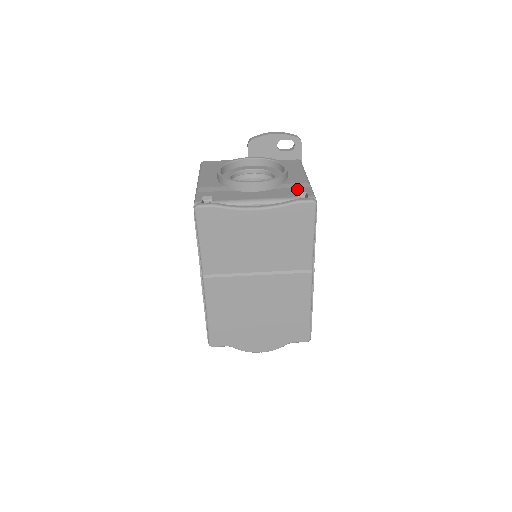
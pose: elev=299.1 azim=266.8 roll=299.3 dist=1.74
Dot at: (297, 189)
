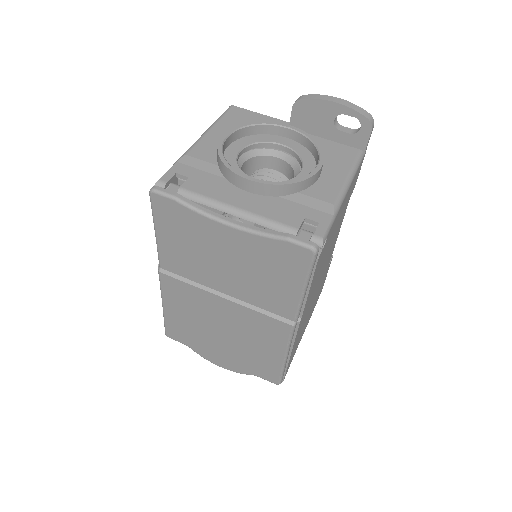
Dot at: (310, 211)
